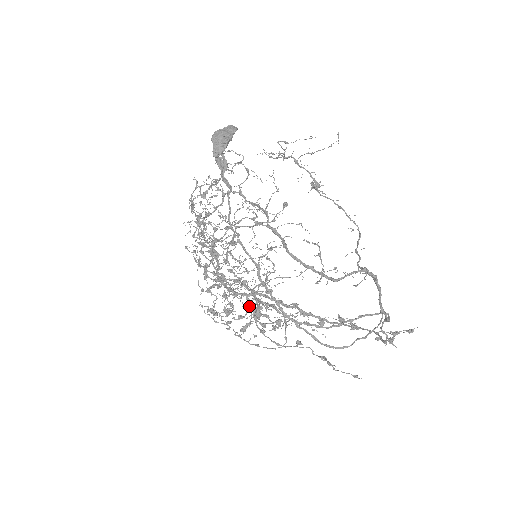
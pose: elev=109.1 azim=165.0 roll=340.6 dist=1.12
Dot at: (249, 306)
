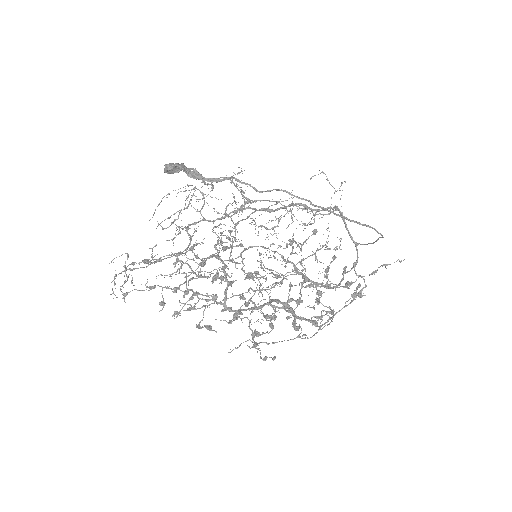
Dot at: (280, 308)
